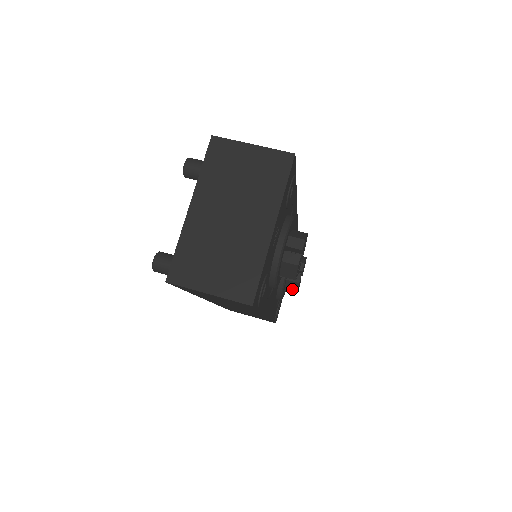
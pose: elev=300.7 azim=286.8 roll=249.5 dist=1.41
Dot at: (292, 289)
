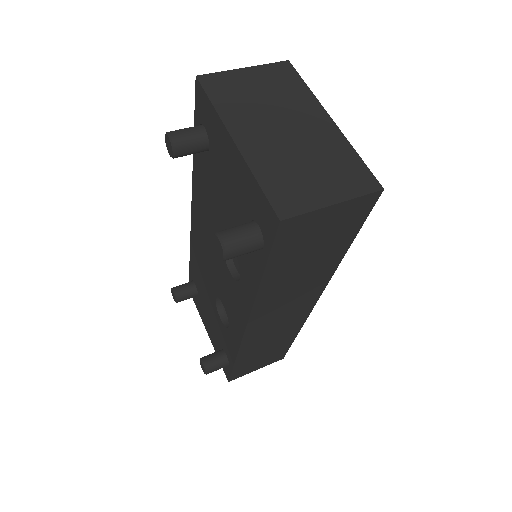
Dot at: occluded
